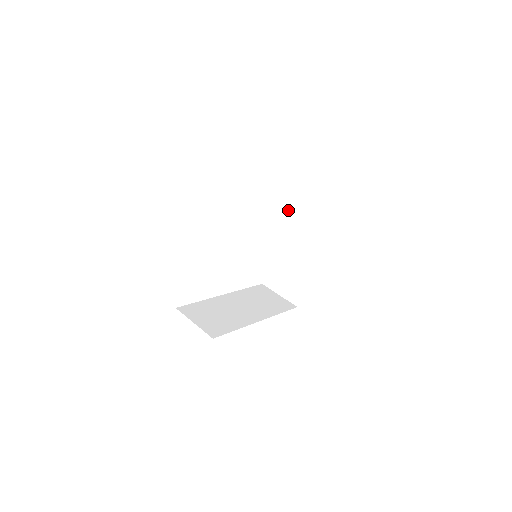
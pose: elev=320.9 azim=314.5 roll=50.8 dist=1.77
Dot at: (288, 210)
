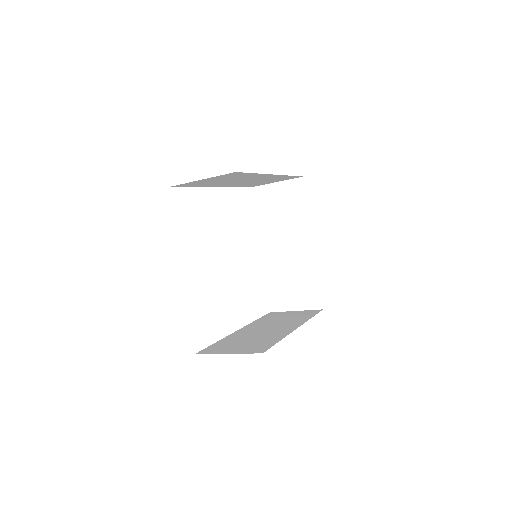
Dot at: (259, 214)
